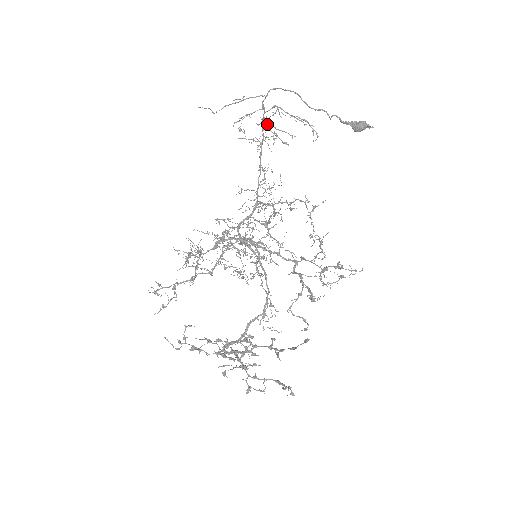
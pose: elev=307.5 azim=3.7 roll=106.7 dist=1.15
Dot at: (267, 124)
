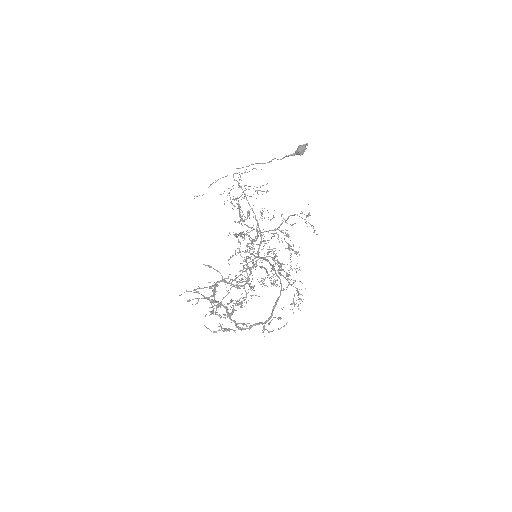
Dot at: (240, 186)
